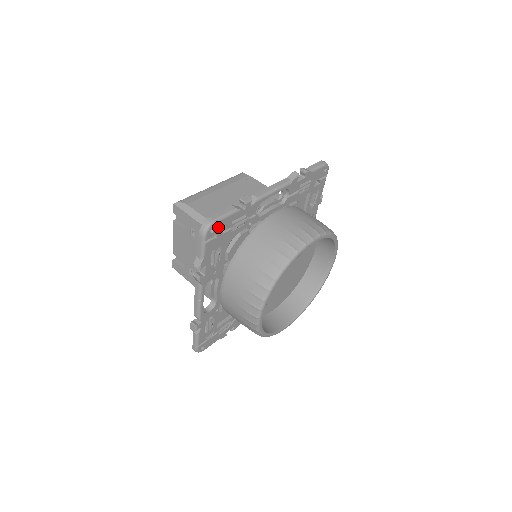
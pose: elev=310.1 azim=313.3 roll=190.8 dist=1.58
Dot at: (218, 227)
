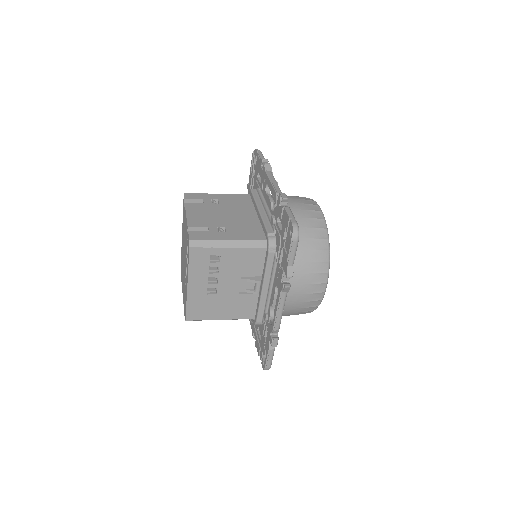
Dot at: occluded
